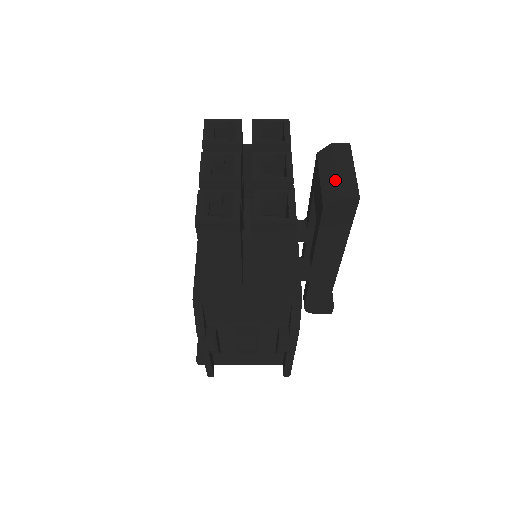
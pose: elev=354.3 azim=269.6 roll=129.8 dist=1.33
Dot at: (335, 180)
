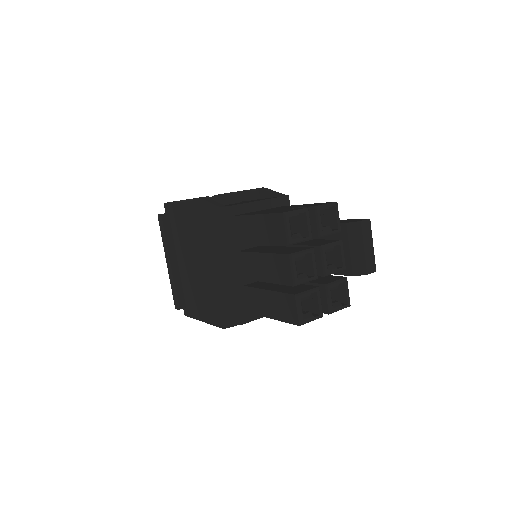
Dot at: (364, 258)
